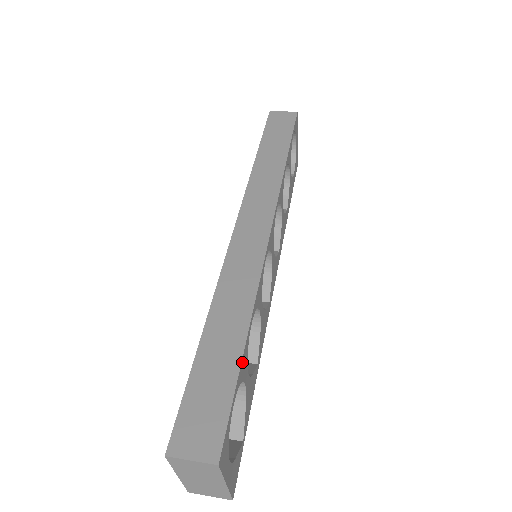
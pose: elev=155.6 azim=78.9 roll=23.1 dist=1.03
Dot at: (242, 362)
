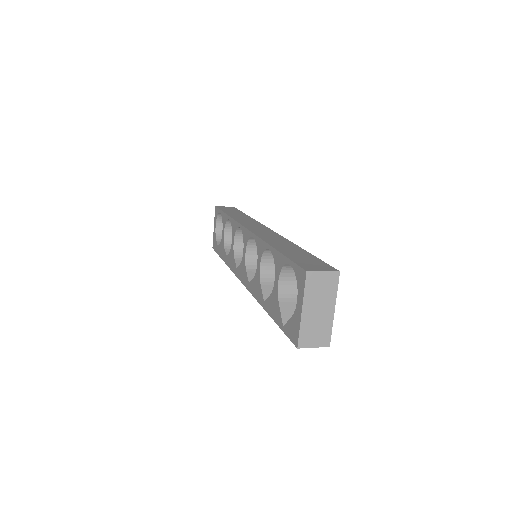
Dot at: occluded
